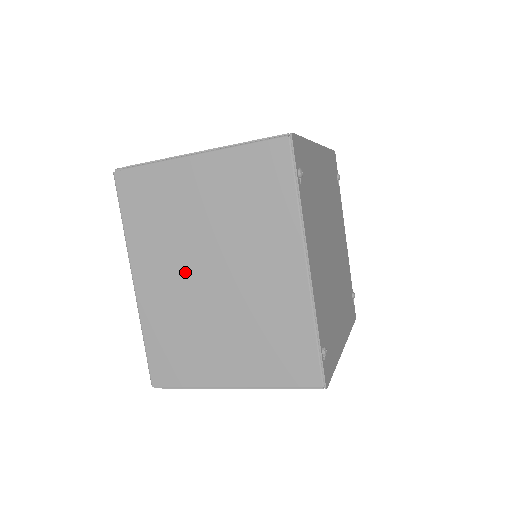
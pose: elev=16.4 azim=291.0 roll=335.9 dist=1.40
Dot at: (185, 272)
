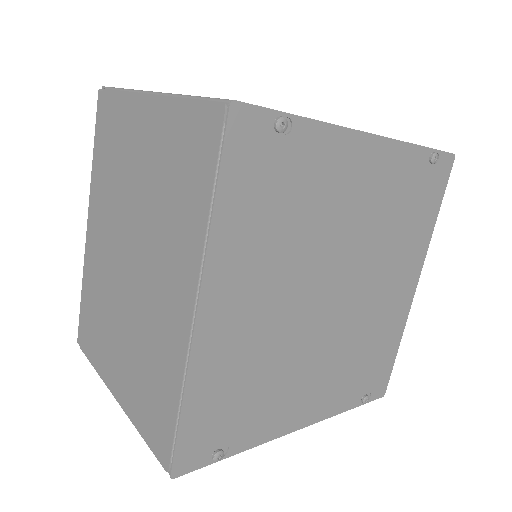
Dot at: occluded
